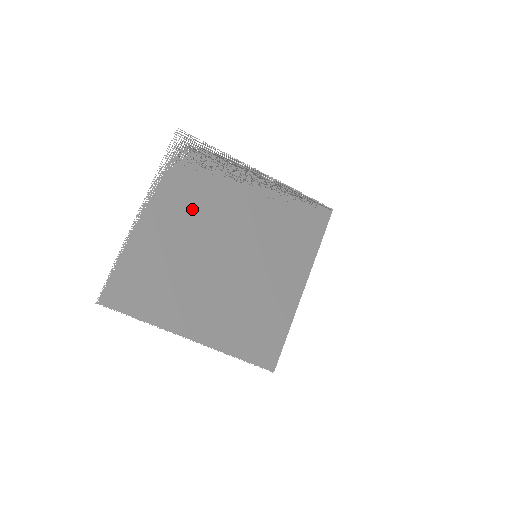
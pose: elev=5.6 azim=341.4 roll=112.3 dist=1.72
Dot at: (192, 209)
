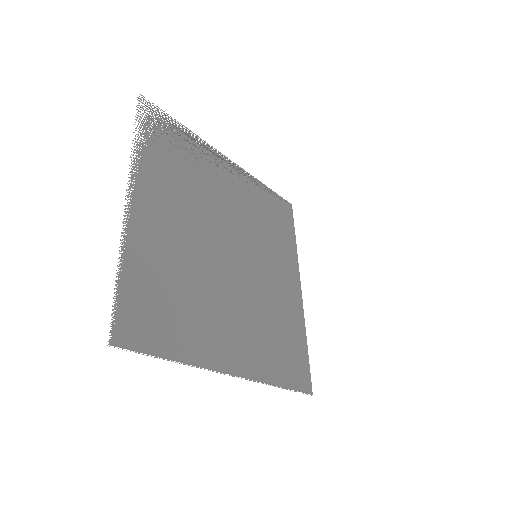
Dot at: (183, 198)
